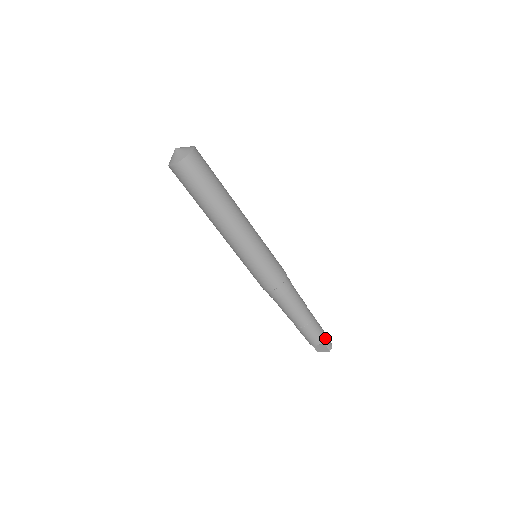
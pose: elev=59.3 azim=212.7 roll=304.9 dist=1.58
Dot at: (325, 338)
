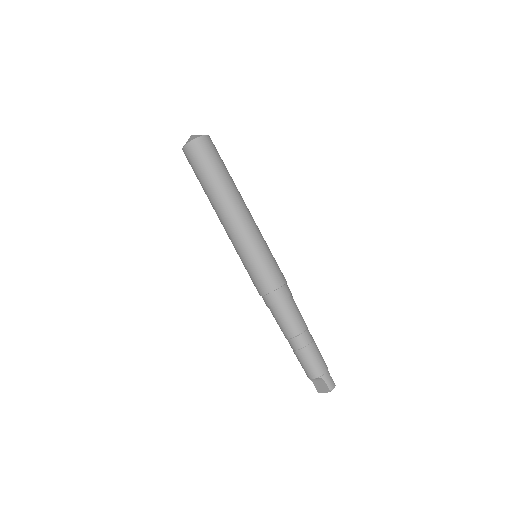
Dot at: (326, 373)
